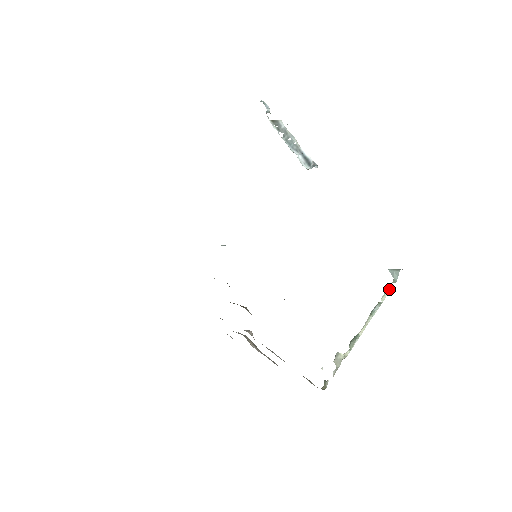
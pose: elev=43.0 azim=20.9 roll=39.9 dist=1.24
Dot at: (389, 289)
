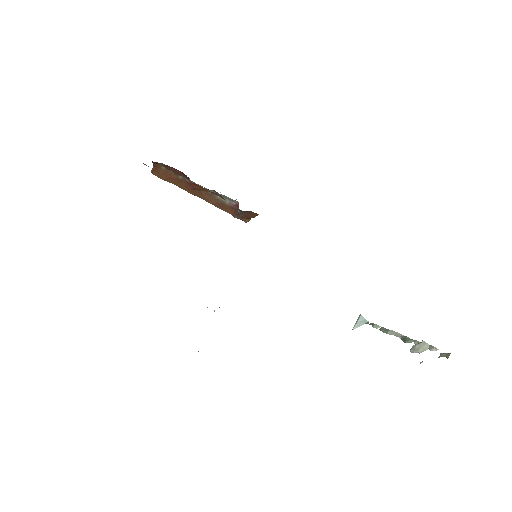
Dot at: (372, 324)
